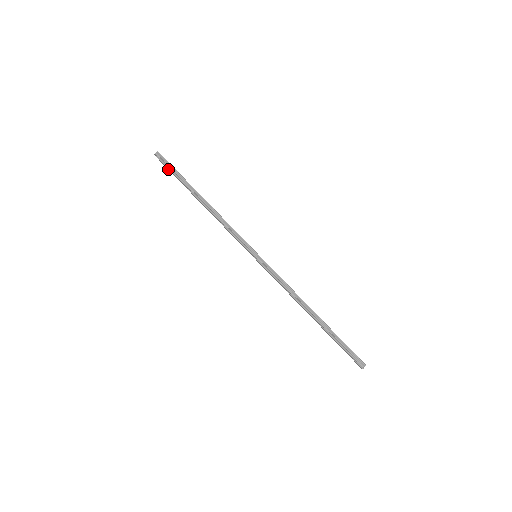
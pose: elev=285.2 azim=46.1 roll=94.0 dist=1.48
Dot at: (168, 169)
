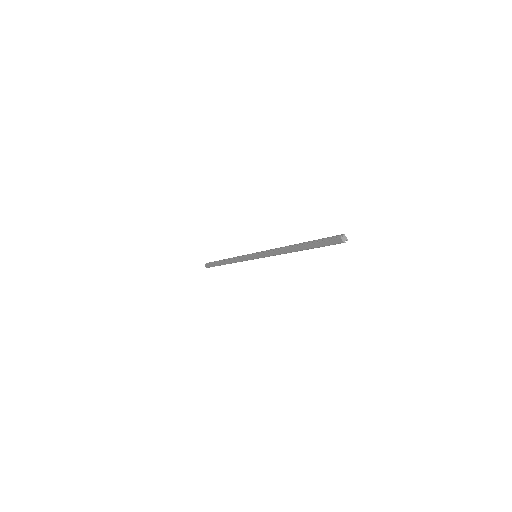
Dot at: (211, 266)
